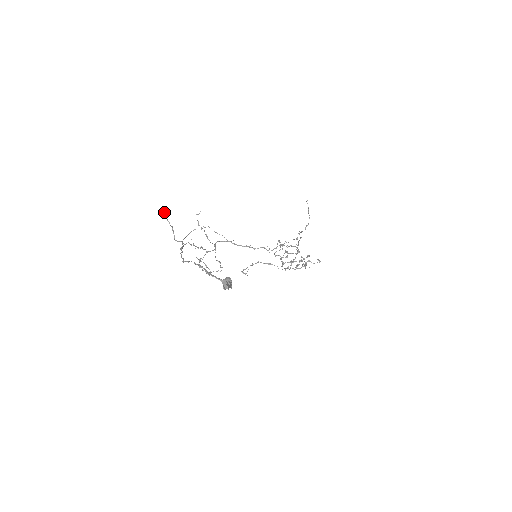
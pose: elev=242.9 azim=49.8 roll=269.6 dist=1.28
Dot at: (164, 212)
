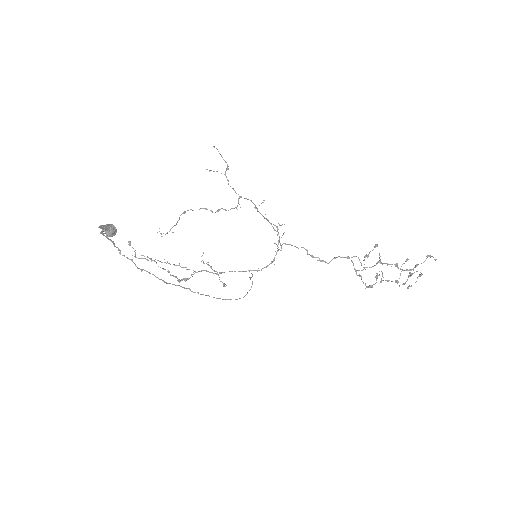
Dot at: (128, 242)
